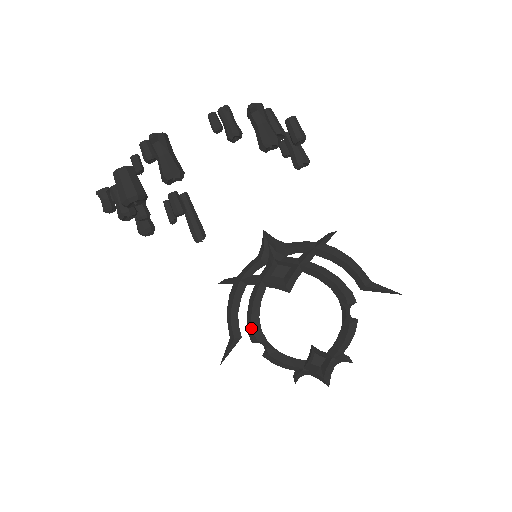
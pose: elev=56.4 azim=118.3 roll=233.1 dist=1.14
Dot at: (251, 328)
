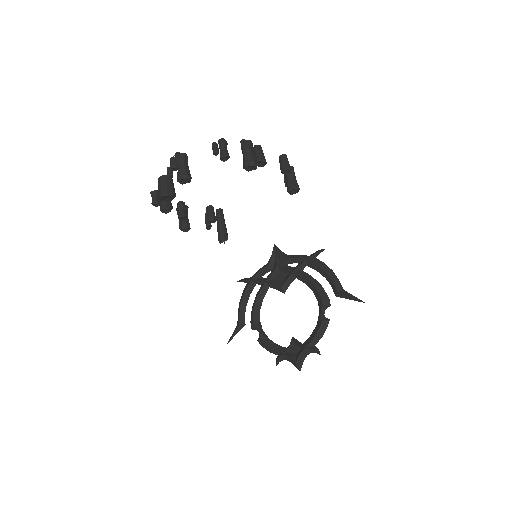
Dot at: (252, 317)
